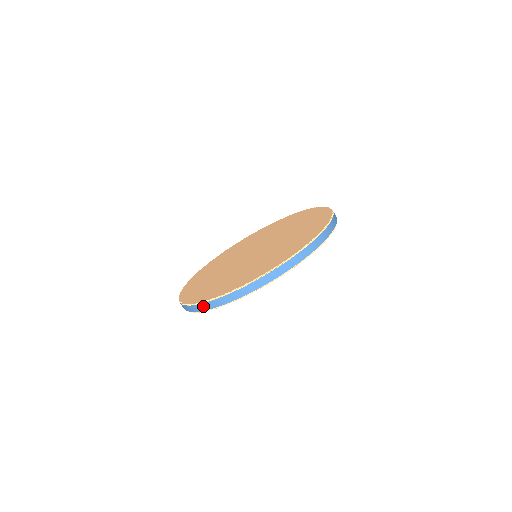
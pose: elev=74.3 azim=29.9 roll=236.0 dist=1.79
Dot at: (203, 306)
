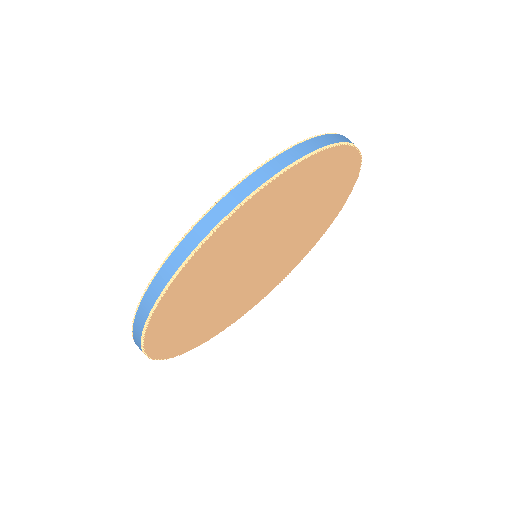
Dot at: (136, 340)
